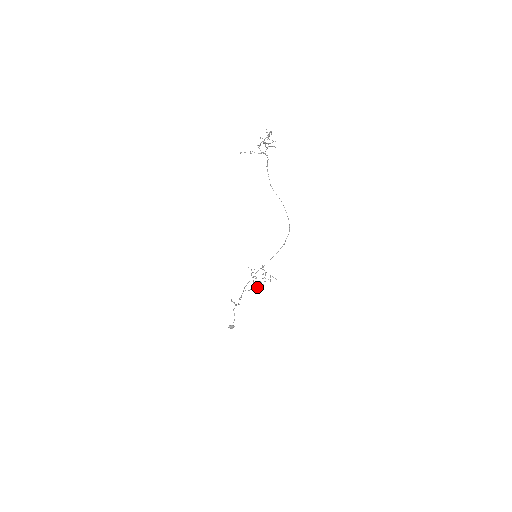
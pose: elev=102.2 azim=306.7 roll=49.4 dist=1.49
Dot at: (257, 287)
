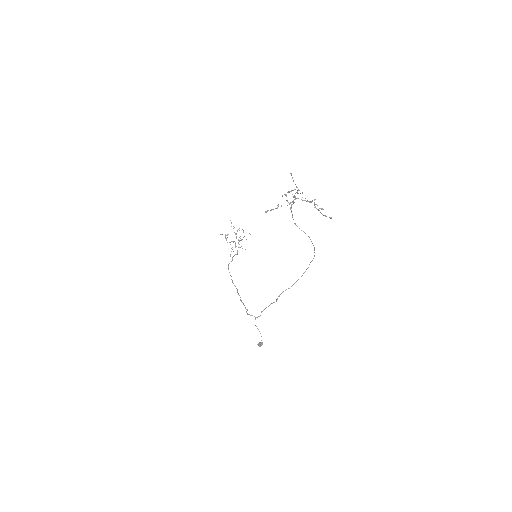
Dot at: (237, 253)
